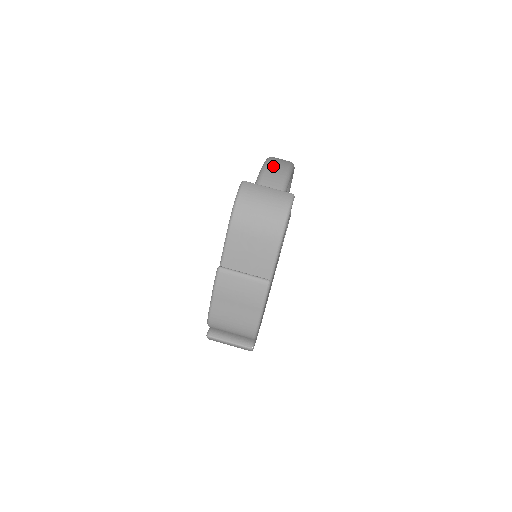
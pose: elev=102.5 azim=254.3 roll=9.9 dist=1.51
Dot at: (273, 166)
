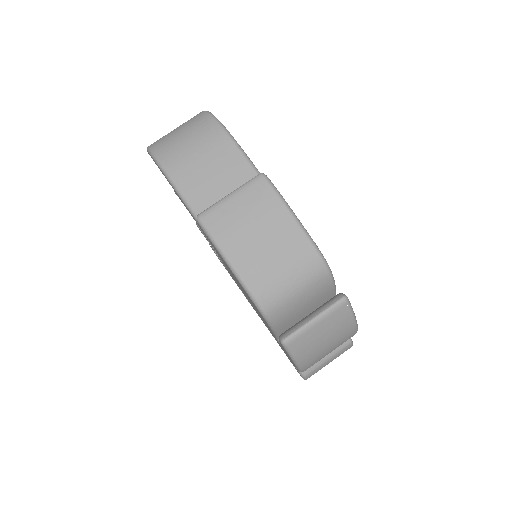
Dot at: occluded
